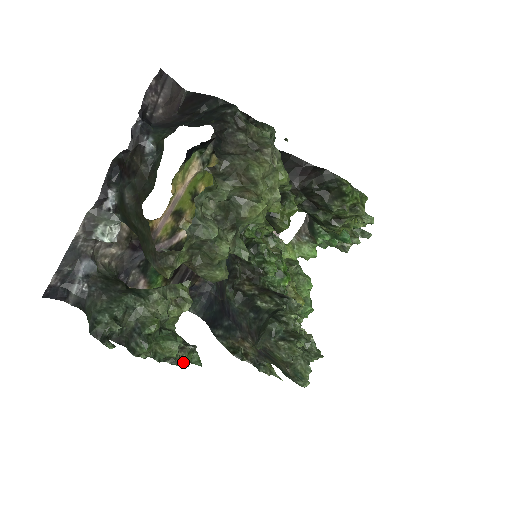
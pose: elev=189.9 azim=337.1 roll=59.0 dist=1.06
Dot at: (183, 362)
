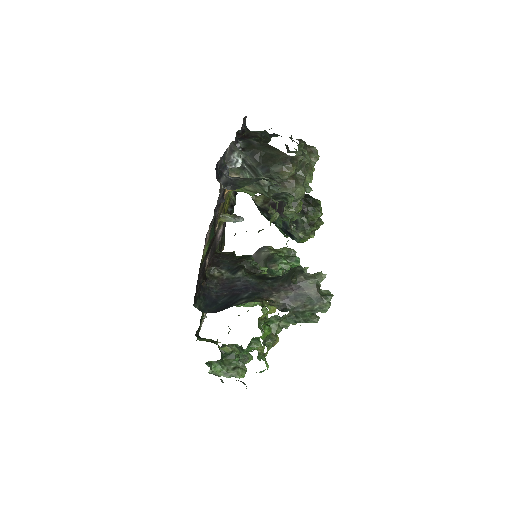
Dot at: (293, 233)
